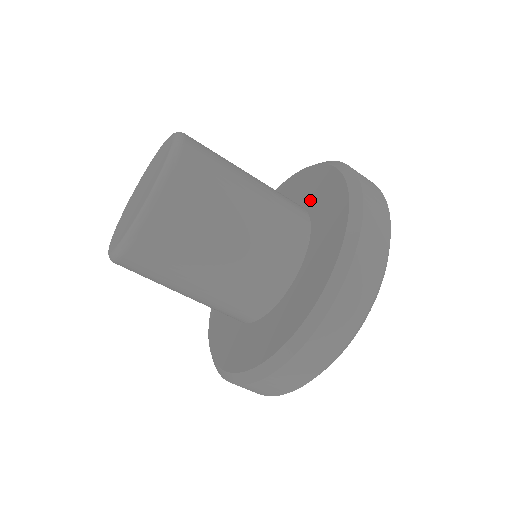
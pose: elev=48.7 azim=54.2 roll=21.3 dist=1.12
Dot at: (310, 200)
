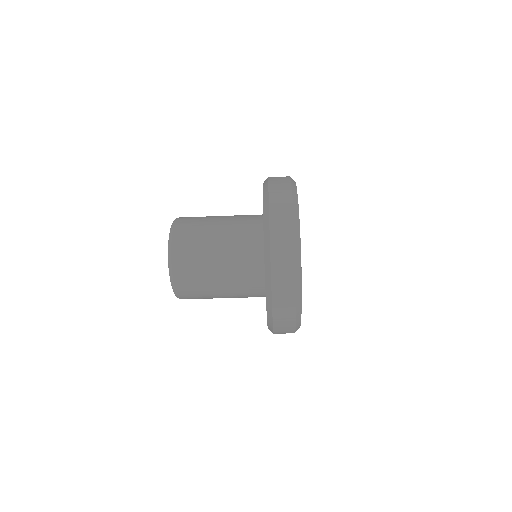
Dot at: occluded
